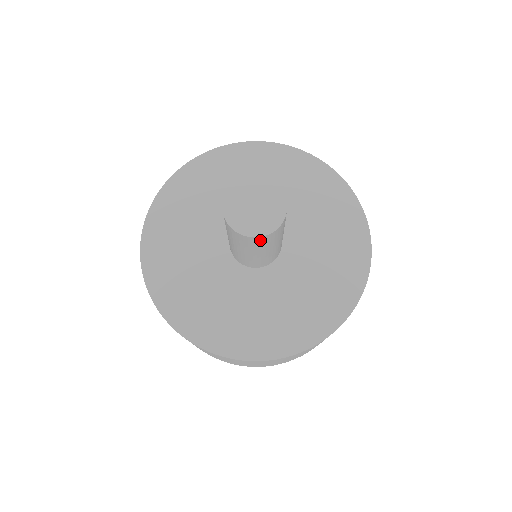
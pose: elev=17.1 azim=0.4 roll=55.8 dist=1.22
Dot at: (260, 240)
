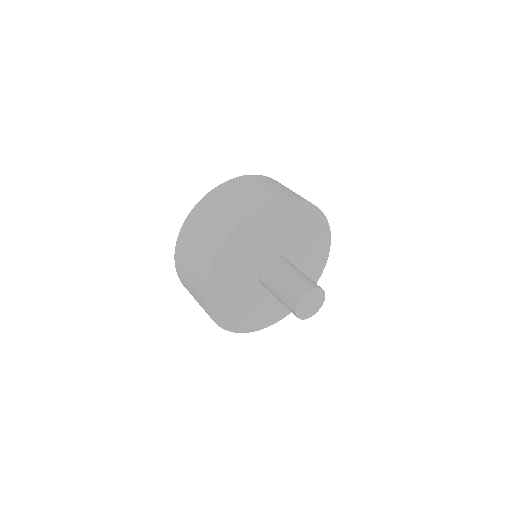
Dot at: occluded
